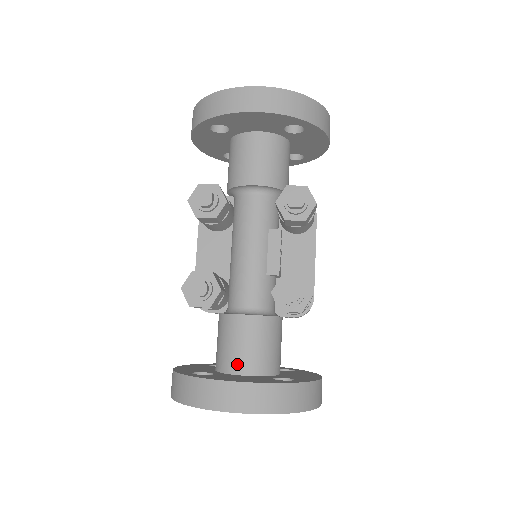
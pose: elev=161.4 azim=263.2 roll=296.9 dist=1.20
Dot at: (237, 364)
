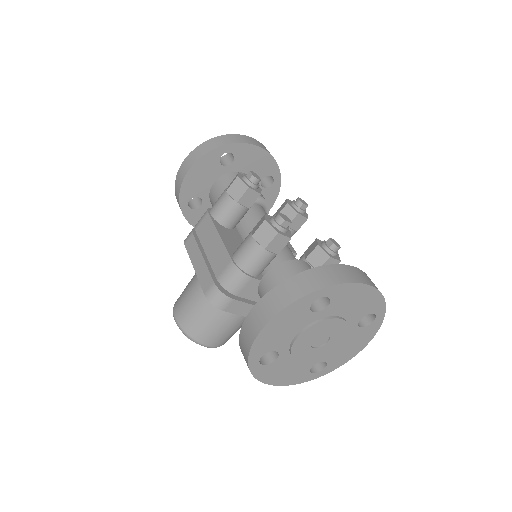
Dot at: occluded
